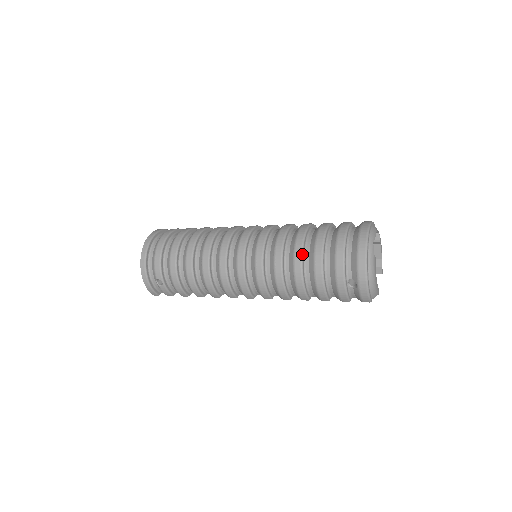
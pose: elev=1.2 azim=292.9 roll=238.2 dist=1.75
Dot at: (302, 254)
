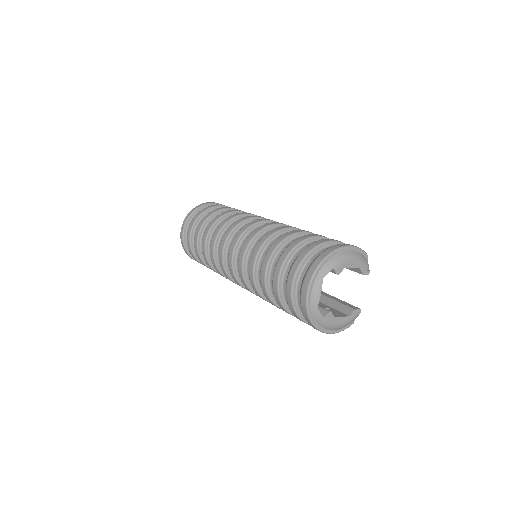
Dot at: (271, 301)
